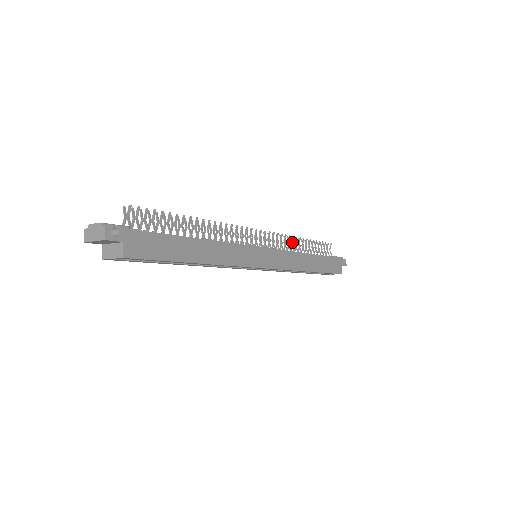
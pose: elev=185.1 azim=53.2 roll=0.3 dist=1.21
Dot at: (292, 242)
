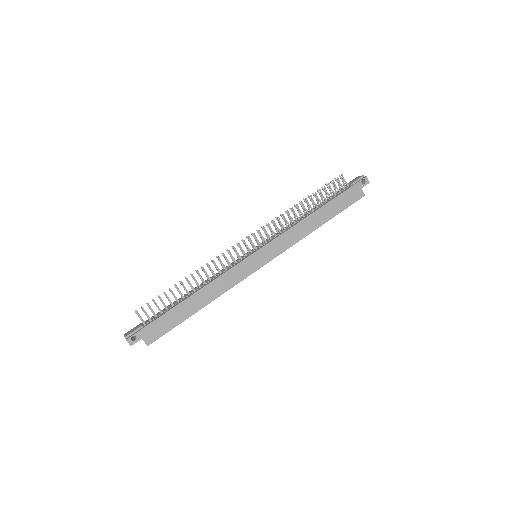
Dot at: (289, 215)
